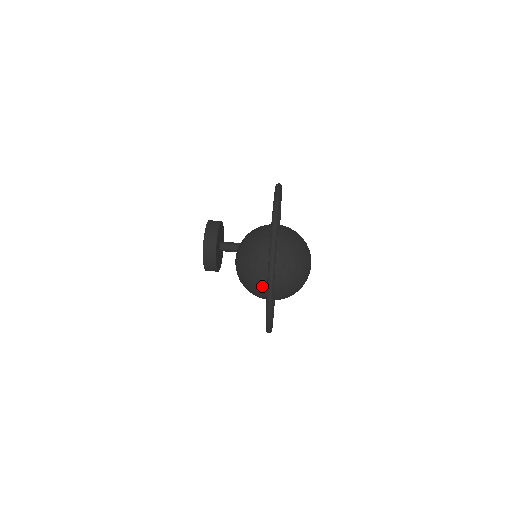
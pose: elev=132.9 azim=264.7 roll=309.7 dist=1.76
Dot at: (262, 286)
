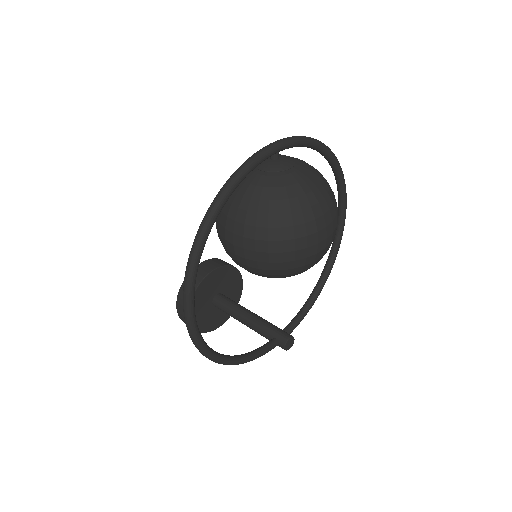
Dot at: occluded
